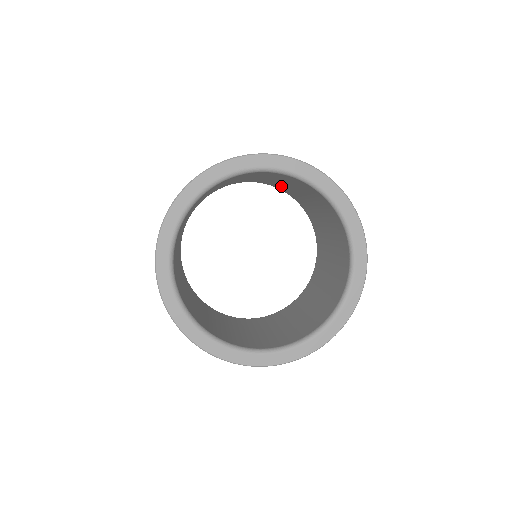
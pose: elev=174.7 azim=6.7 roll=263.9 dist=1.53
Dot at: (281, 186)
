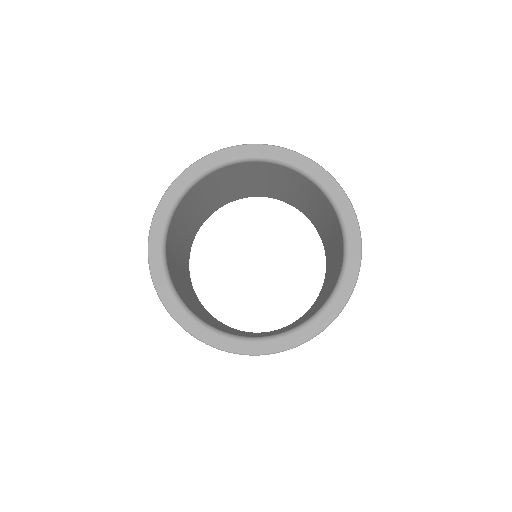
Dot at: (303, 206)
